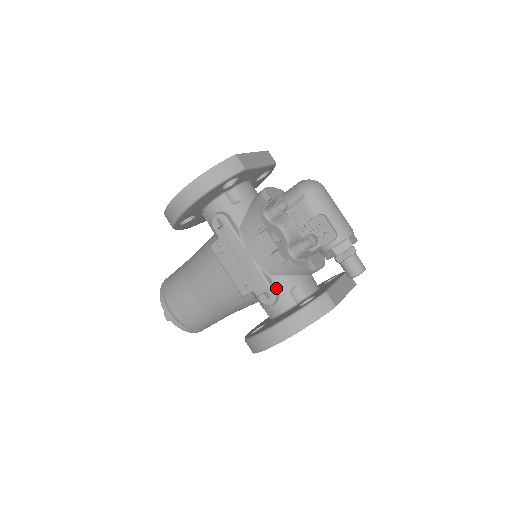
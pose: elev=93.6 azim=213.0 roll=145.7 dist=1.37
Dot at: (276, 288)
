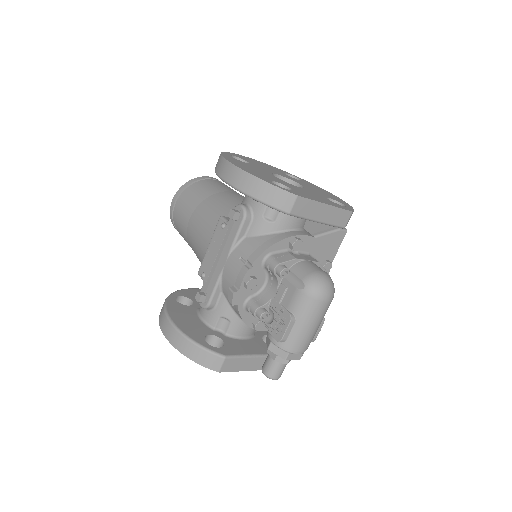
Dot at: (215, 303)
